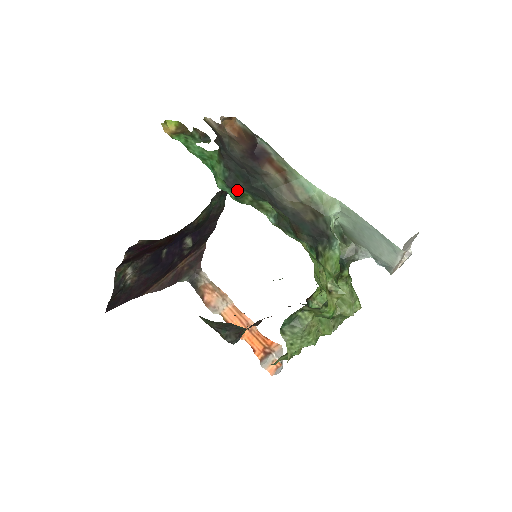
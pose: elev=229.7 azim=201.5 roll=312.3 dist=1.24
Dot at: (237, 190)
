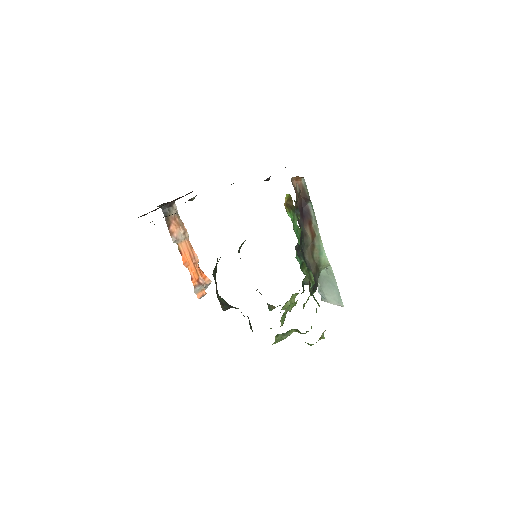
Dot at: (303, 261)
